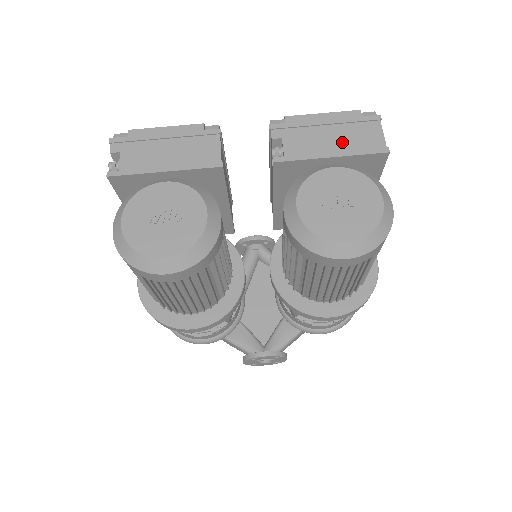
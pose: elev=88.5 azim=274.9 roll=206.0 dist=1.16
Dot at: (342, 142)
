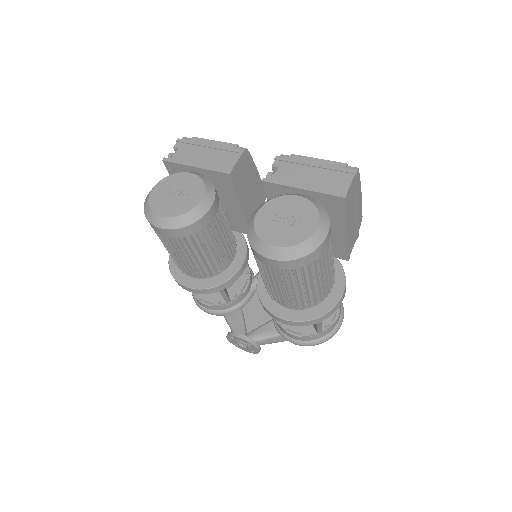
Dot at: (317, 181)
